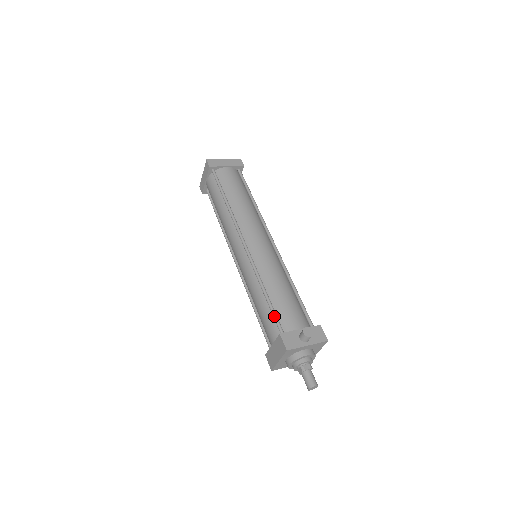
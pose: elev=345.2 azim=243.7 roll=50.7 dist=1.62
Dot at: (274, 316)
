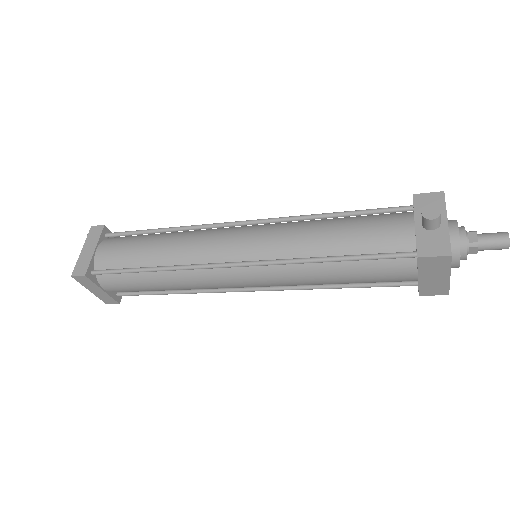
Dot at: (379, 258)
